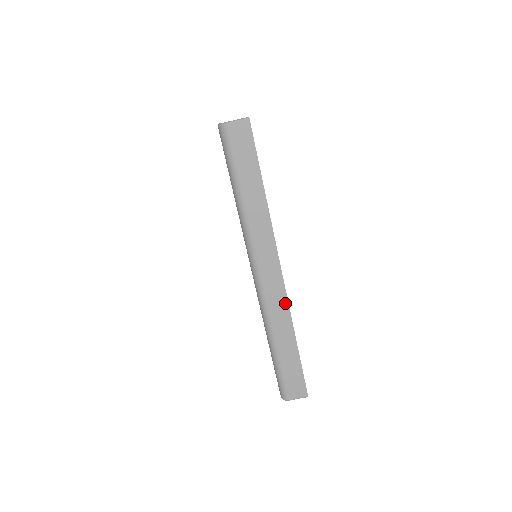
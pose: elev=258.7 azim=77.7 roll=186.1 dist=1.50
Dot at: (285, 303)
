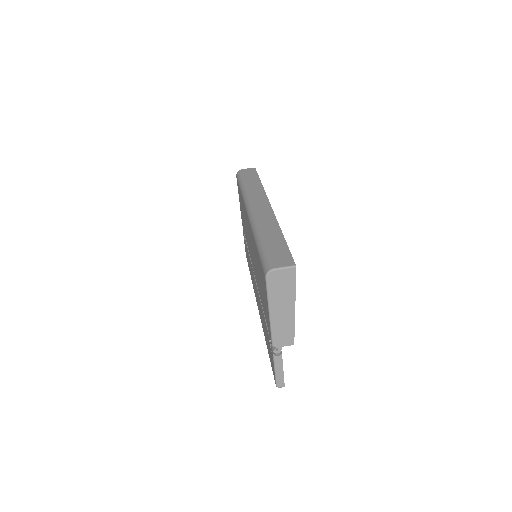
Dot at: (272, 216)
